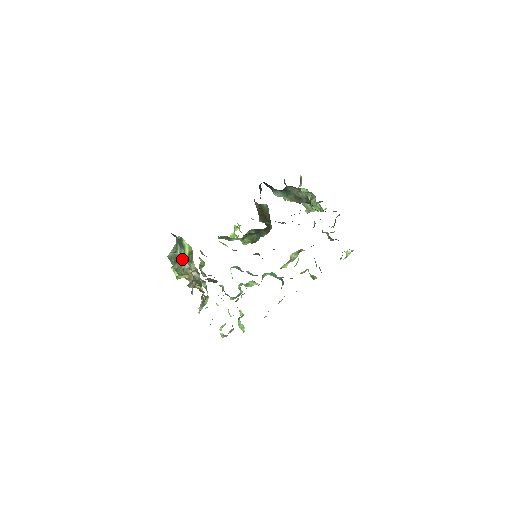
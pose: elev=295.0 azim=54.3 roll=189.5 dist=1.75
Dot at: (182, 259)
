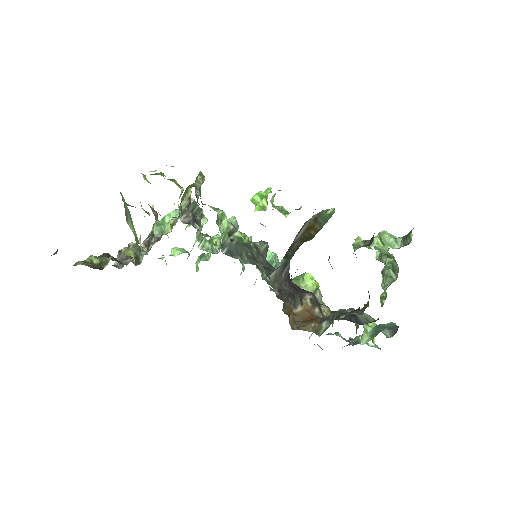
Dot at: (129, 224)
